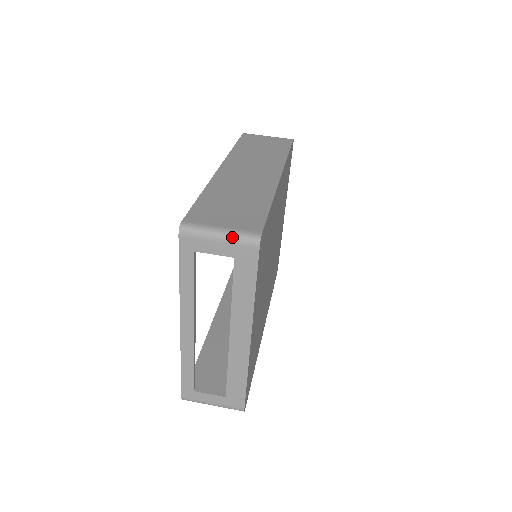
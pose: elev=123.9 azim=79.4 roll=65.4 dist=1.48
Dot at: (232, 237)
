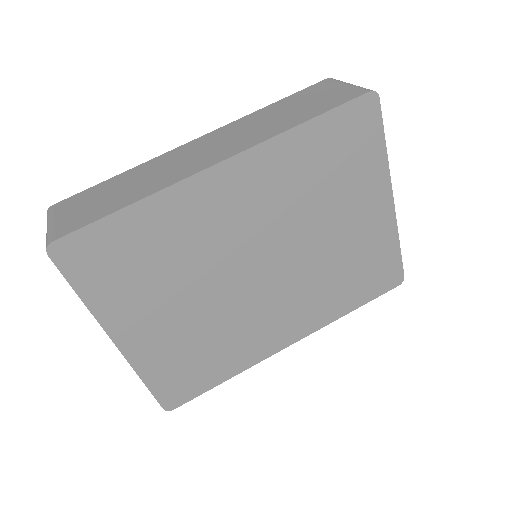
Dot at: (46, 235)
